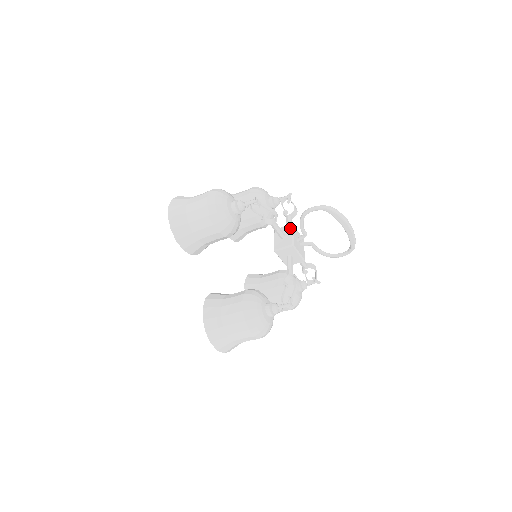
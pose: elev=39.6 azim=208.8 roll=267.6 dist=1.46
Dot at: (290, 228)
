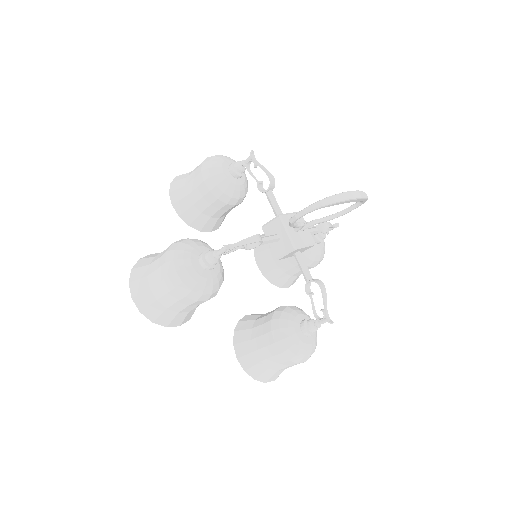
Dot at: (280, 223)
